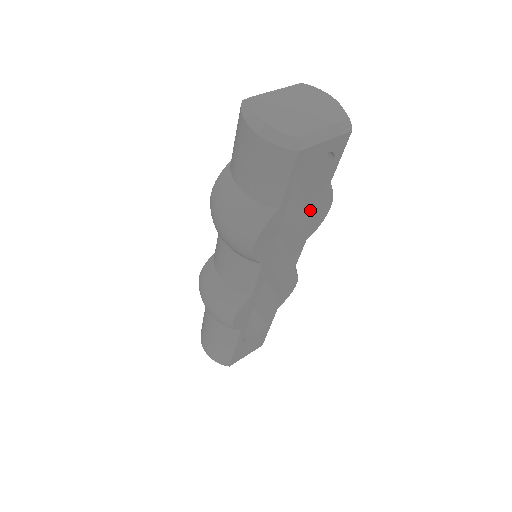
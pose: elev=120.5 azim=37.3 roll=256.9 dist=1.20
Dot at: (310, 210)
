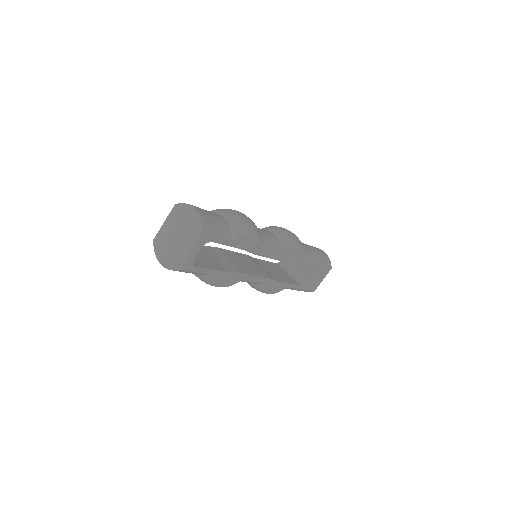
Dot at: (240, 248)
